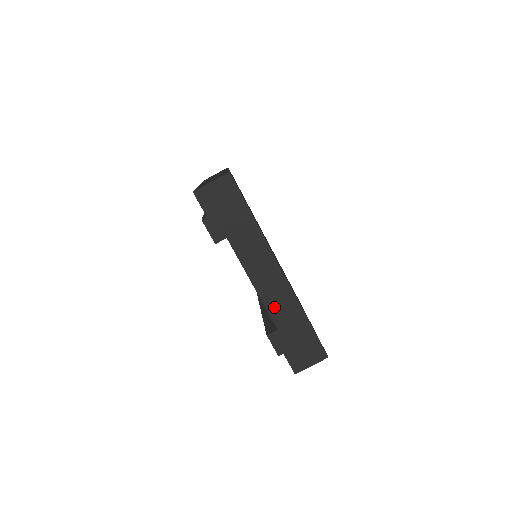
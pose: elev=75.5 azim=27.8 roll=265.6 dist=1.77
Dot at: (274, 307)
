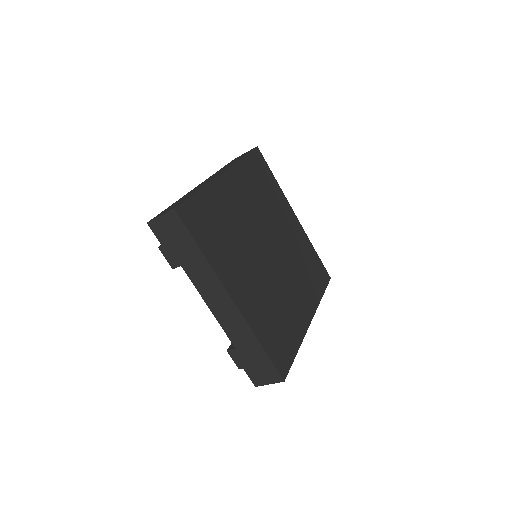
Dot at: (230, 330)
